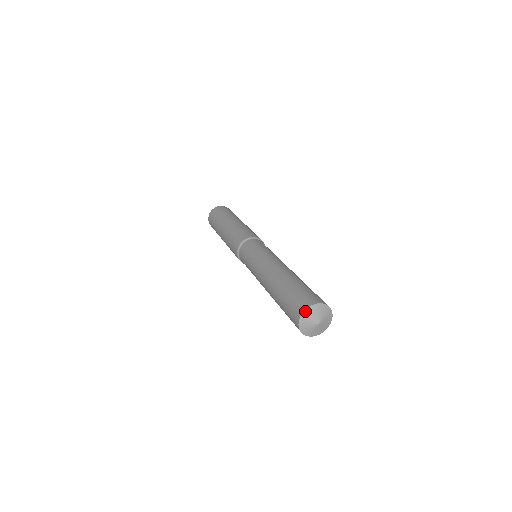
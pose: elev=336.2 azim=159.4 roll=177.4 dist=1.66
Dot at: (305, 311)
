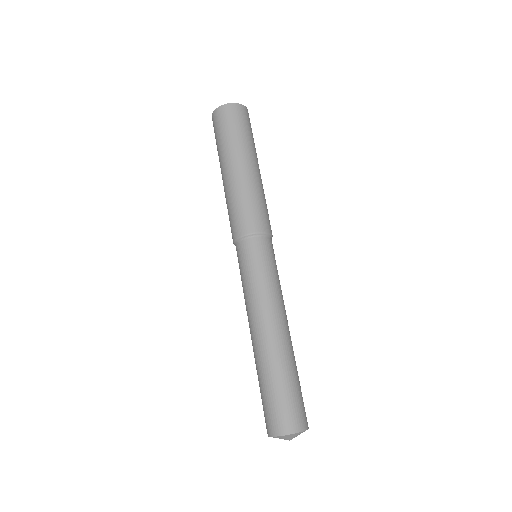
Dot at: (282, 436)
